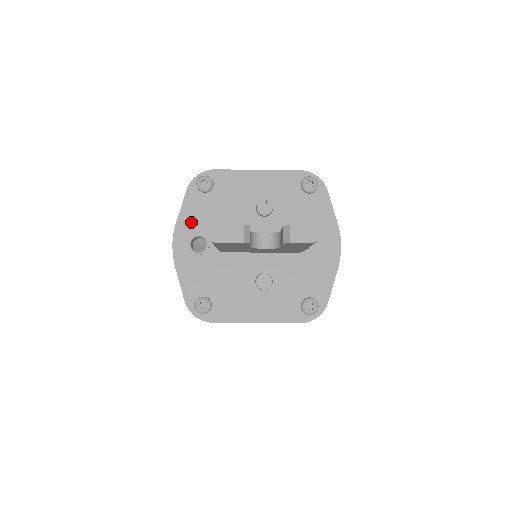
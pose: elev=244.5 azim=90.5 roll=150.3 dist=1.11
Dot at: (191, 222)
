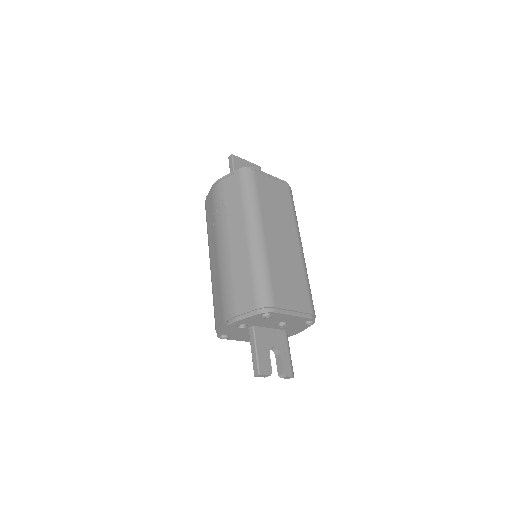
Dot at: (246, 321)
